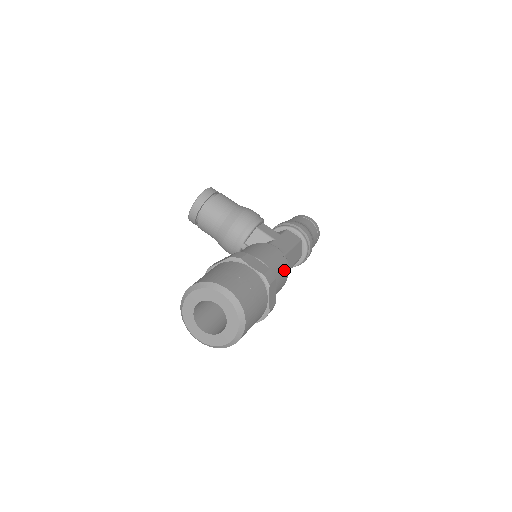
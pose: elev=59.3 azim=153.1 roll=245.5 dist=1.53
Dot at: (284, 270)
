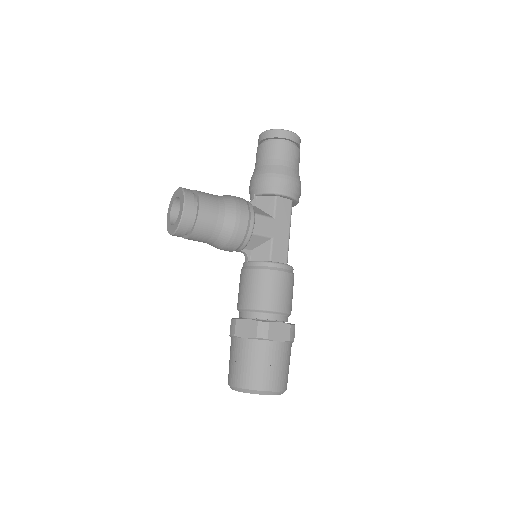
Dot at: (293, 285)
